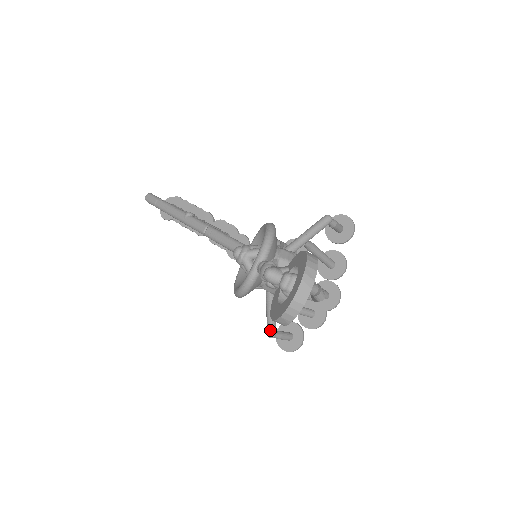
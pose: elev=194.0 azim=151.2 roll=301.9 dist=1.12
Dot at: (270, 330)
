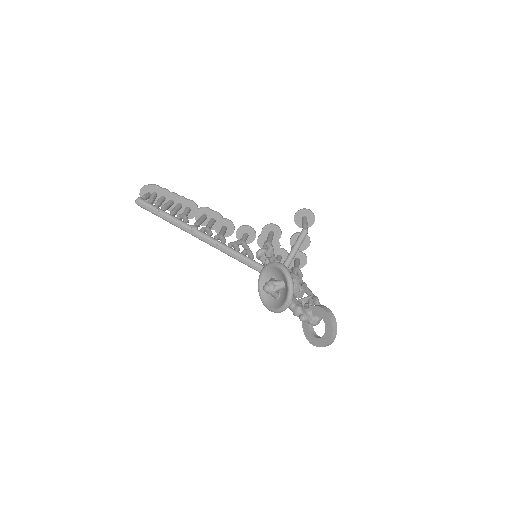
Dot at: occluded
